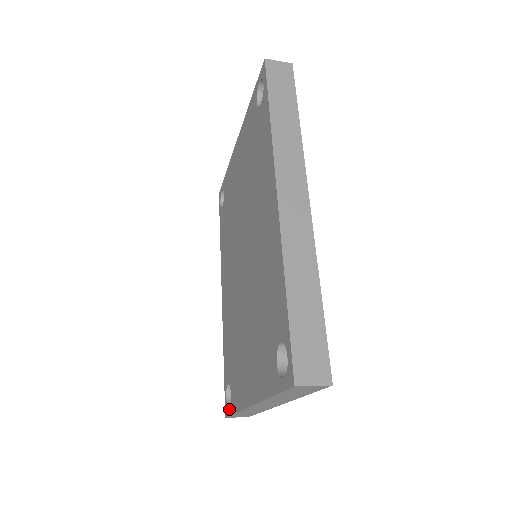
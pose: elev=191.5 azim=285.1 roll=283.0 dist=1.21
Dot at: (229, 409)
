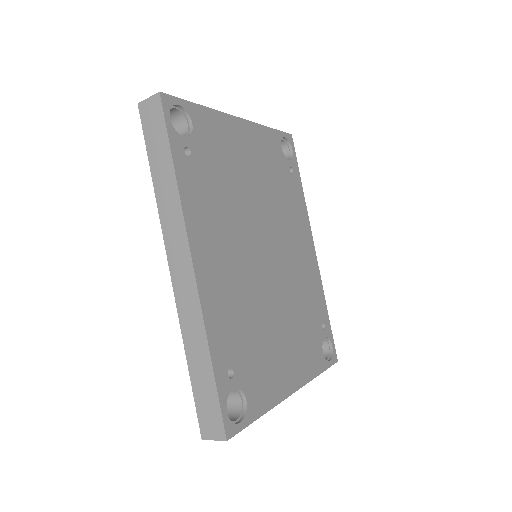
Dot at: occluded
